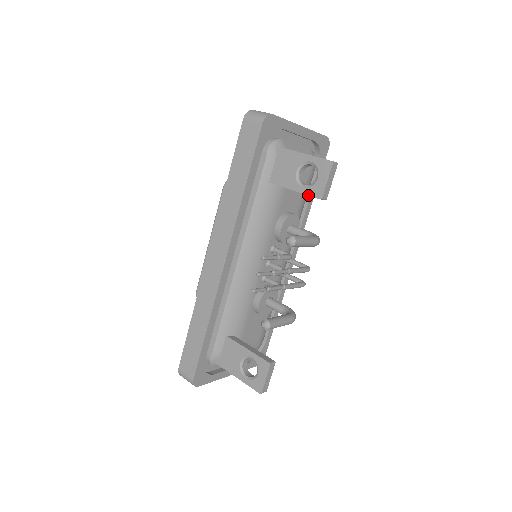
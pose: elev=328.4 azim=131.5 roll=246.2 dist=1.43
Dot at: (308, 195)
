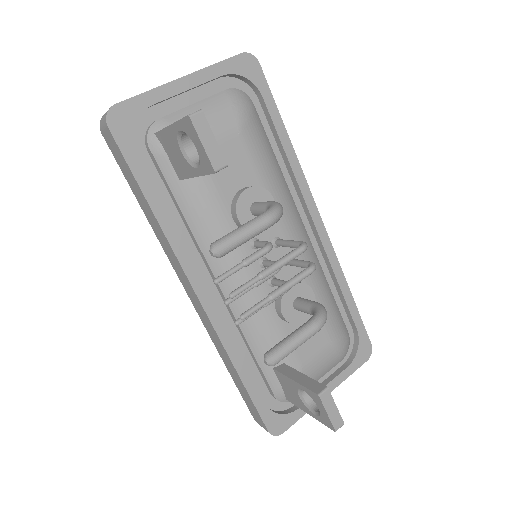
Dot at: occluded
